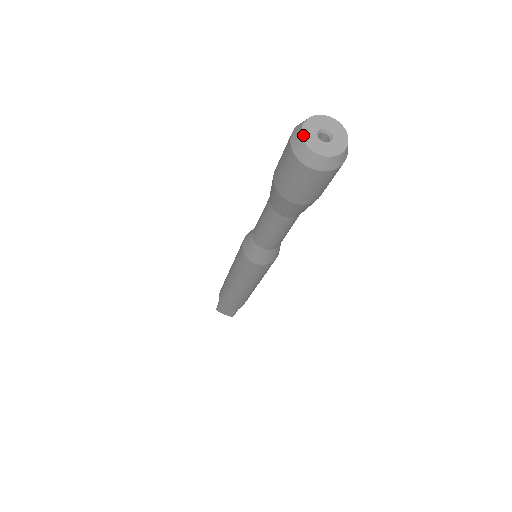
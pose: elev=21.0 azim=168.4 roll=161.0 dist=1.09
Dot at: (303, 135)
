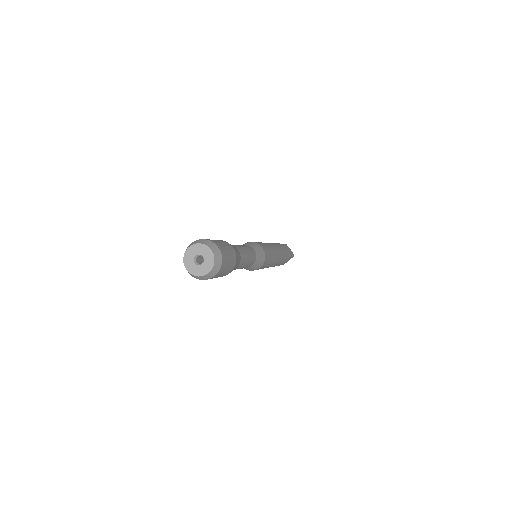
Dot at: (186, 253)
